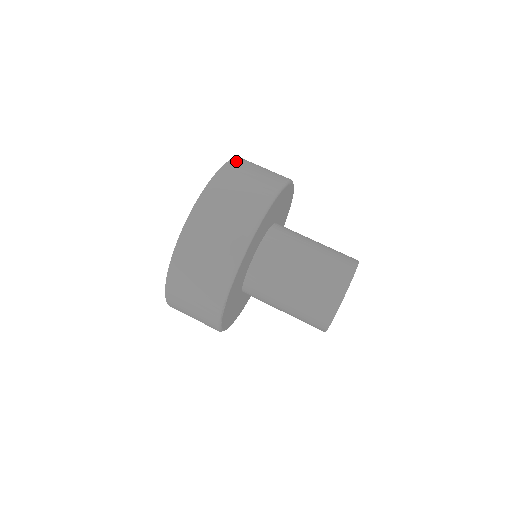
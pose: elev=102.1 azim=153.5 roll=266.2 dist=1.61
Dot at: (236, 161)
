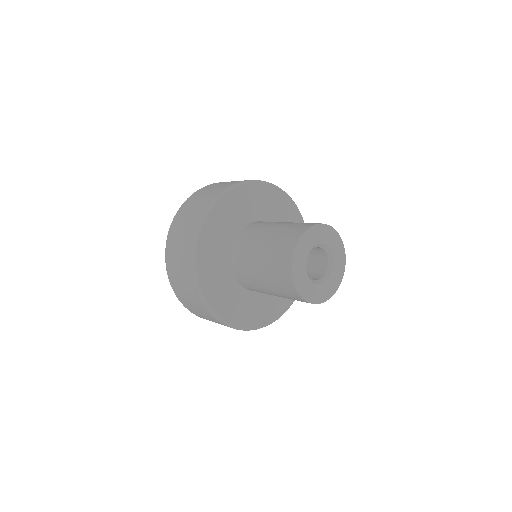
Dot at: (168, 246)
